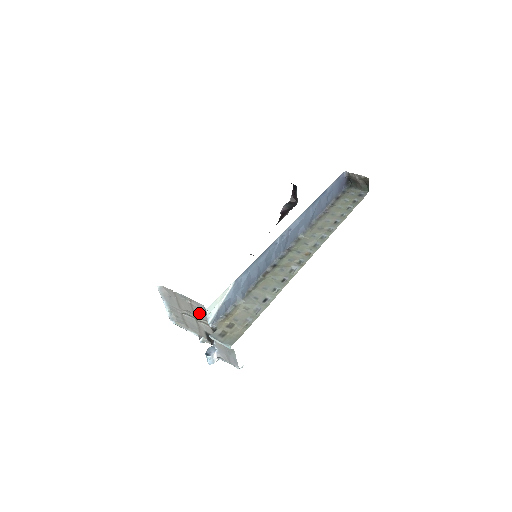
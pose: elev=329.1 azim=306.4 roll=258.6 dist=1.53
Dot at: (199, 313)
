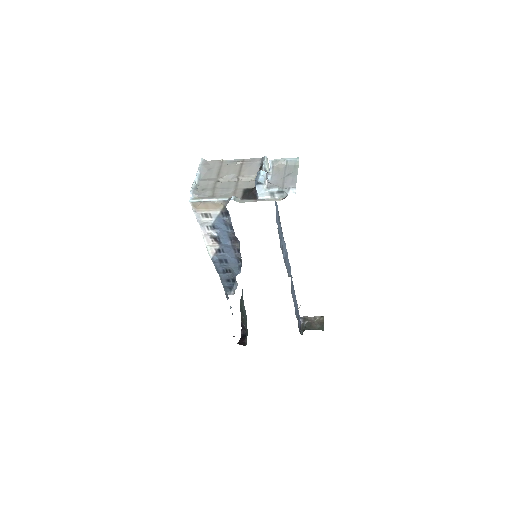
Dot at: (249, 169)
